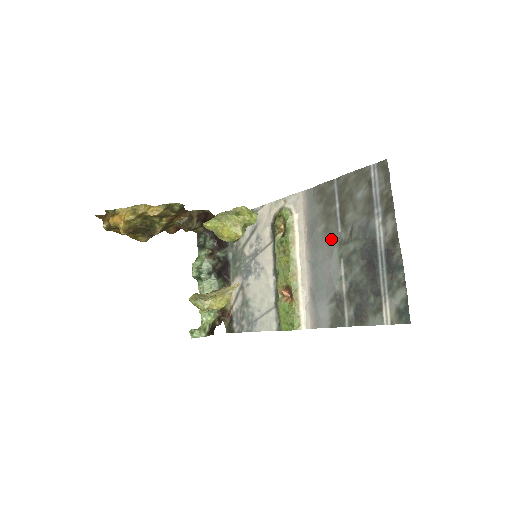
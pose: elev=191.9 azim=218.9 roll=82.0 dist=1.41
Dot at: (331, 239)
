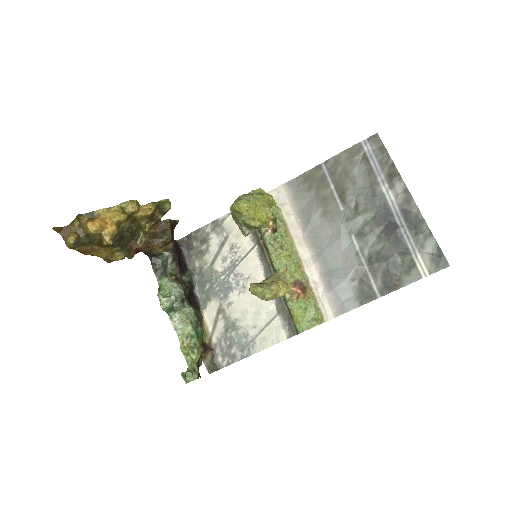
Dot at: (334, 220)
